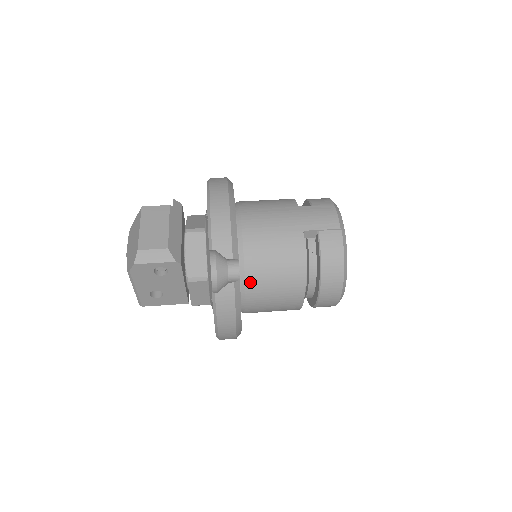
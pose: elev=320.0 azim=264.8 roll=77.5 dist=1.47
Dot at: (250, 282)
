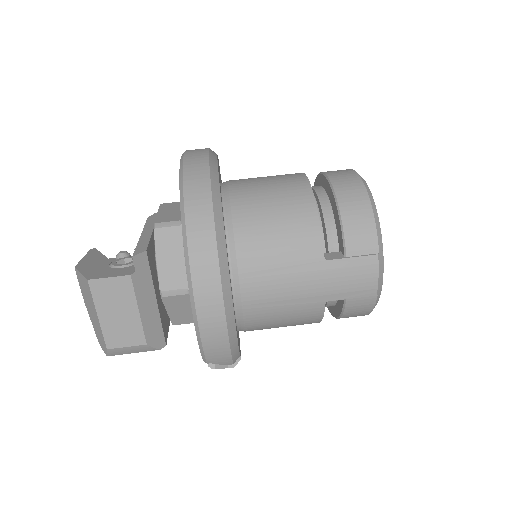
Dot at: occluded
